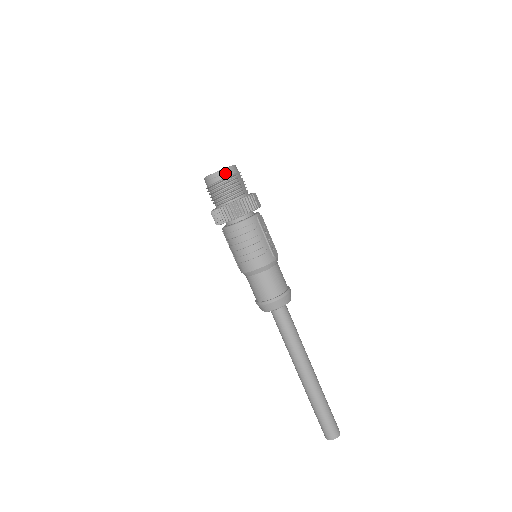
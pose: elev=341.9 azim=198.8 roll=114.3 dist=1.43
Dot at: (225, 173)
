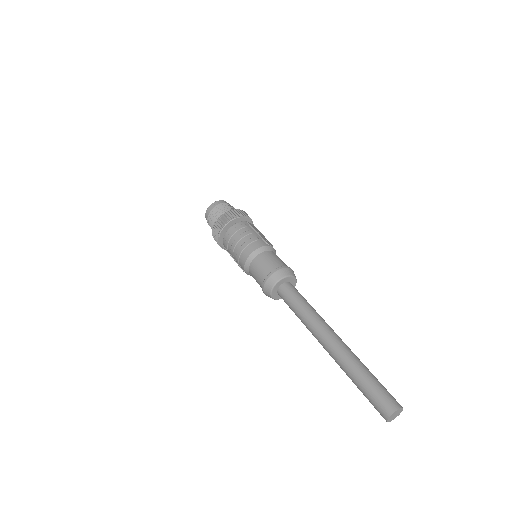
Dot at: (217, 203)
